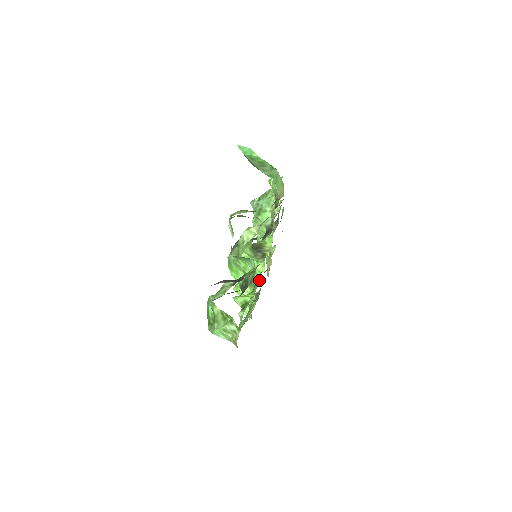
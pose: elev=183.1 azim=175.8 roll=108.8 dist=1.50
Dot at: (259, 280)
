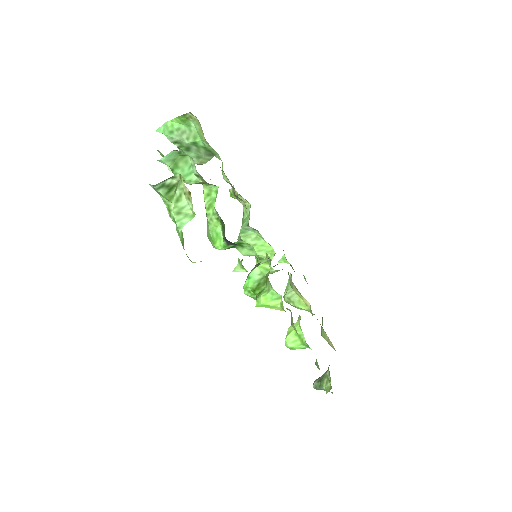
Dot at: (299, 316)
